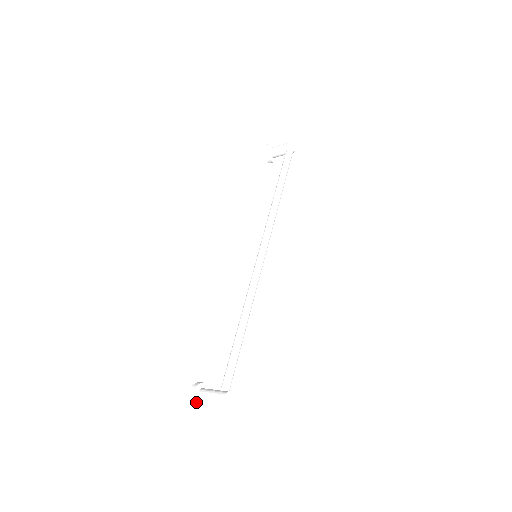
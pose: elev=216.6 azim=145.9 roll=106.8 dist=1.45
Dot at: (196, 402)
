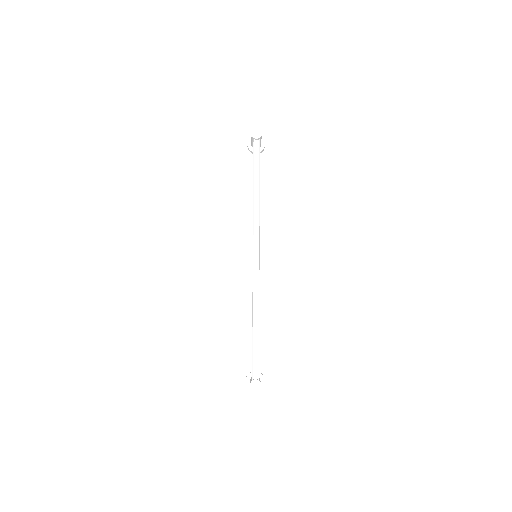
Dot at: occluded
